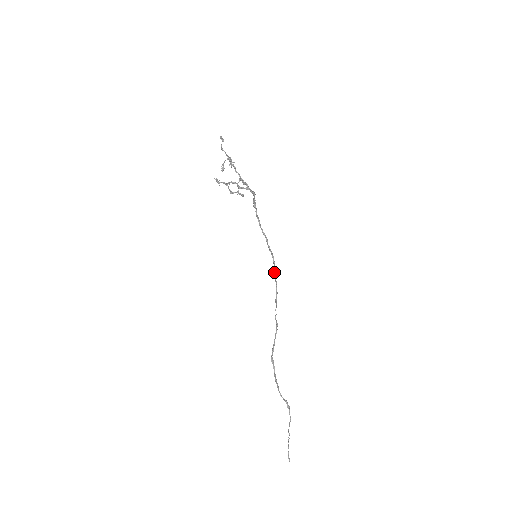
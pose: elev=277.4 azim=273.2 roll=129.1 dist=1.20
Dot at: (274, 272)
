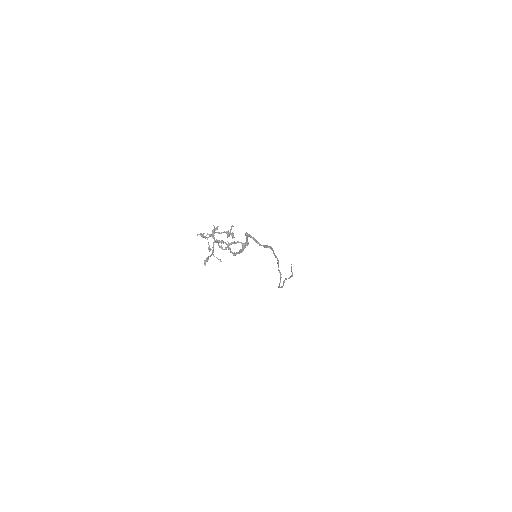
Dot at: (274, 255)
